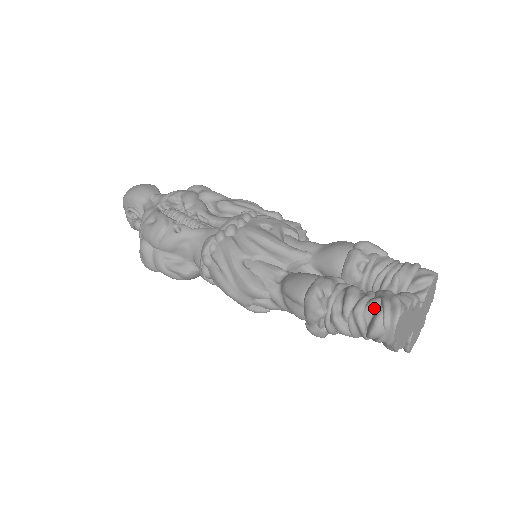
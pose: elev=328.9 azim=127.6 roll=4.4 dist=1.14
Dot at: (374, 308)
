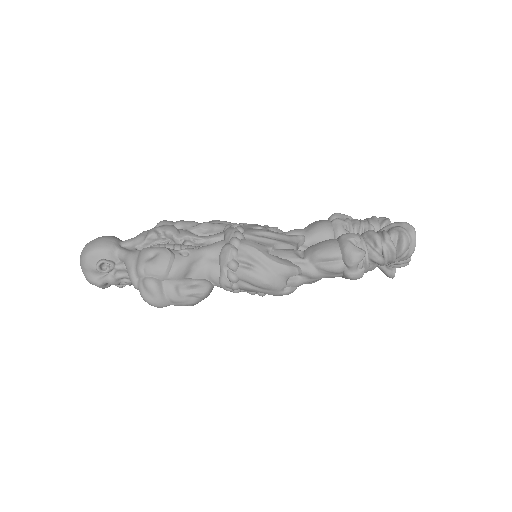
Dot at: (396, 234)
